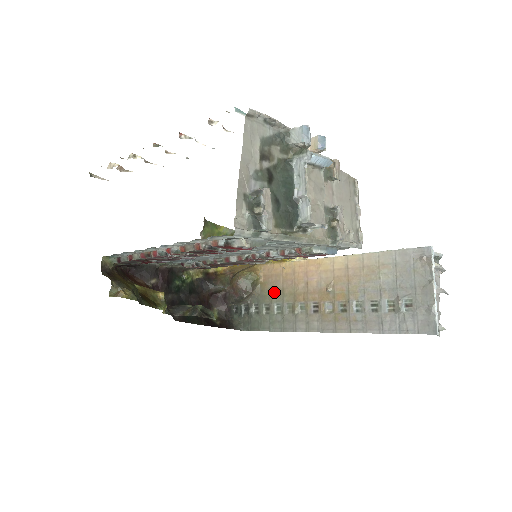
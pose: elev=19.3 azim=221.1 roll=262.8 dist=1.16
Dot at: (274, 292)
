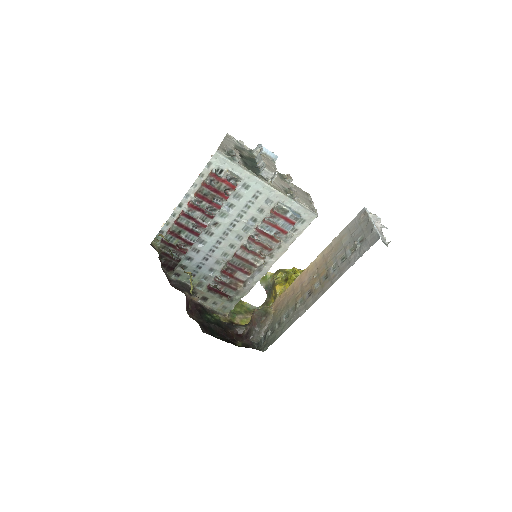
Dot at: (282, 309)
